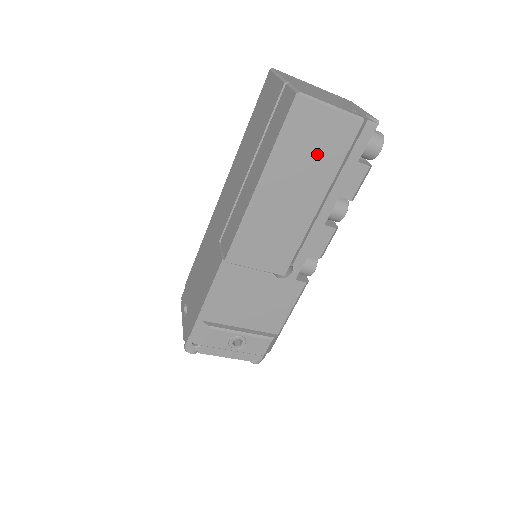
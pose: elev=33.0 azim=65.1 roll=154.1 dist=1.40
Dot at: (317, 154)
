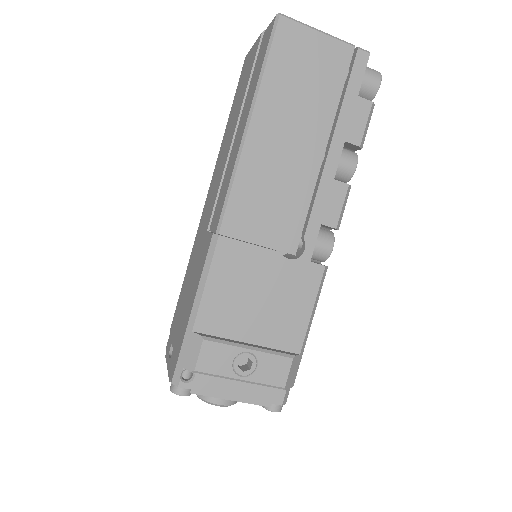
Dot at: (310, 85)
